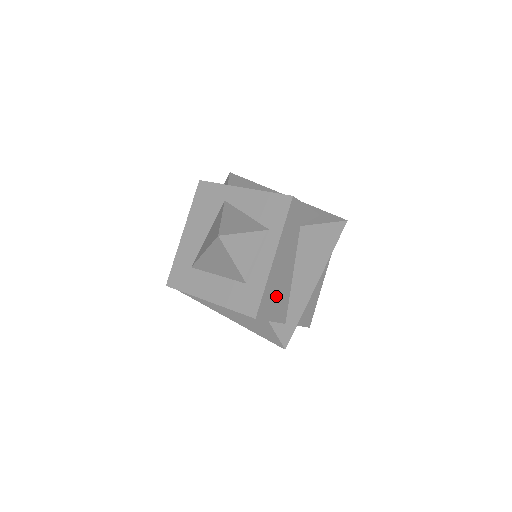
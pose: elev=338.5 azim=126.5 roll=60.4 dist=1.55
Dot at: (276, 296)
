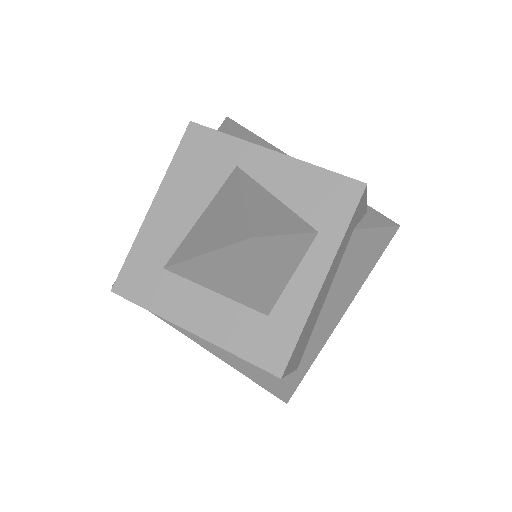
Dot at: (305, 336)
